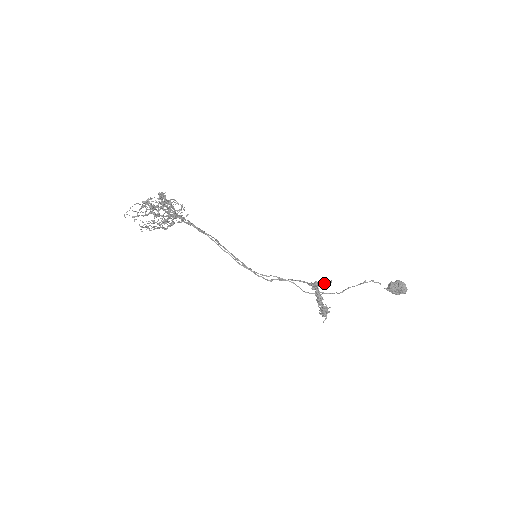
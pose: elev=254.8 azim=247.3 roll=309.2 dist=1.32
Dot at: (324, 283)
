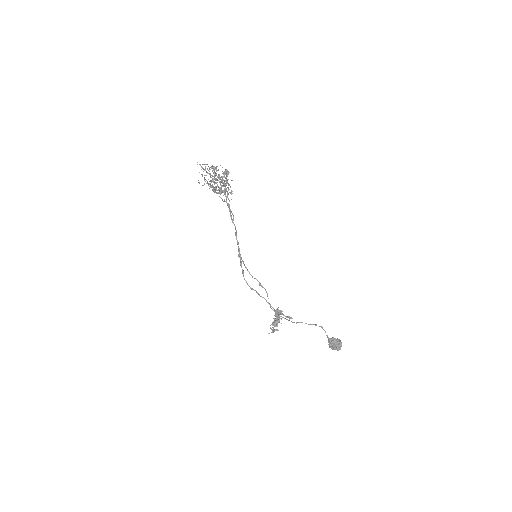
Dot at: (286, 317)
